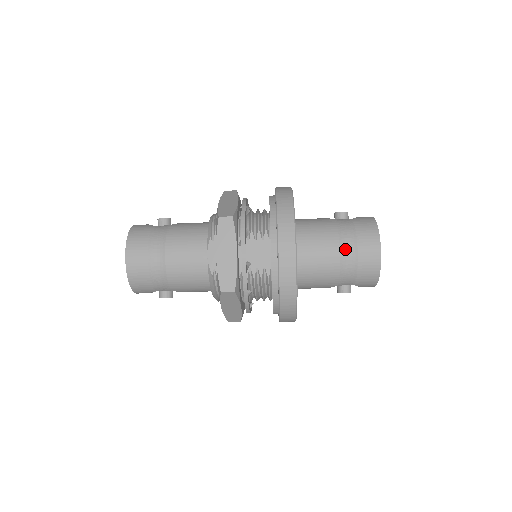
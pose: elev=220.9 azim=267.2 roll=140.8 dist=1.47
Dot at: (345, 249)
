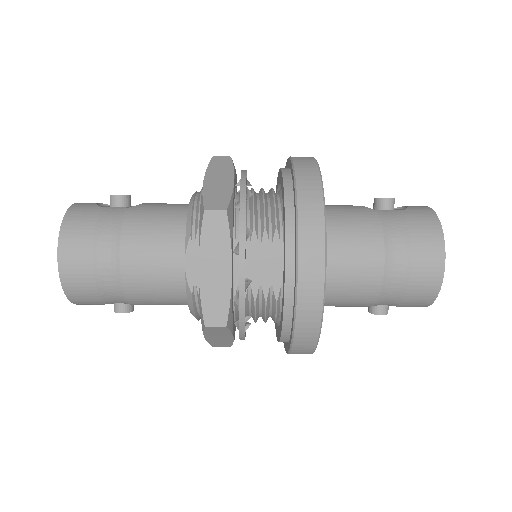
Dot at: (392, 261)
